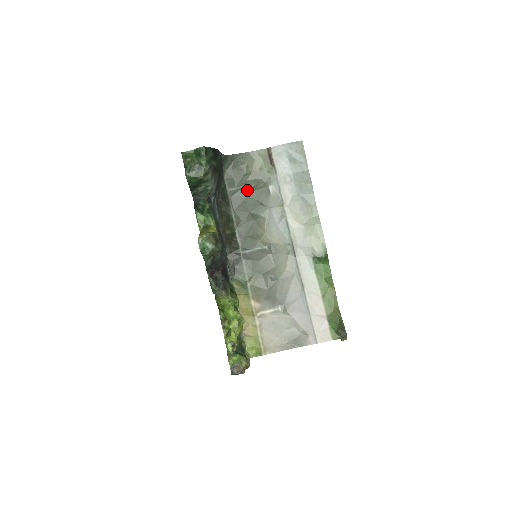
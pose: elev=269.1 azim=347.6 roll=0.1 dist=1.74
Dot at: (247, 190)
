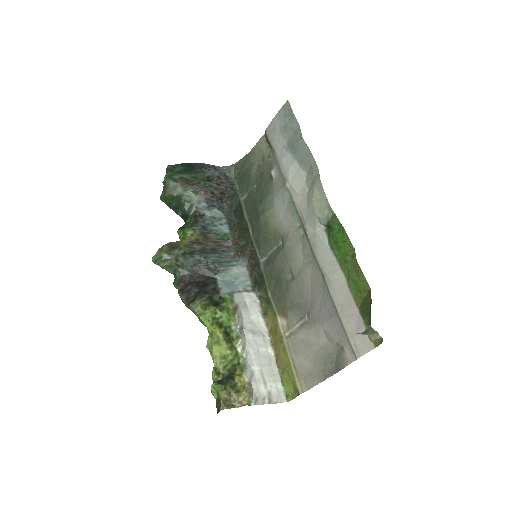
Dot at: (256, 189)
